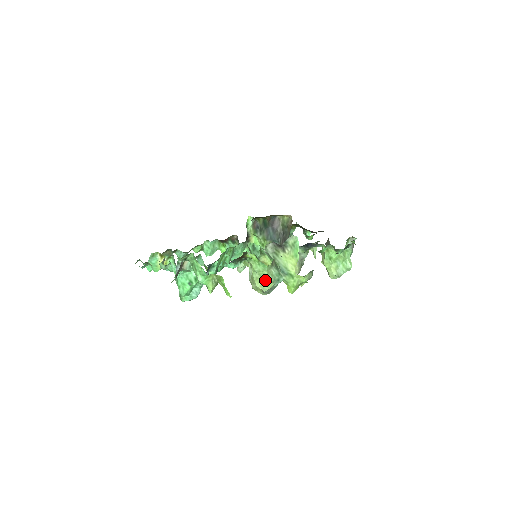
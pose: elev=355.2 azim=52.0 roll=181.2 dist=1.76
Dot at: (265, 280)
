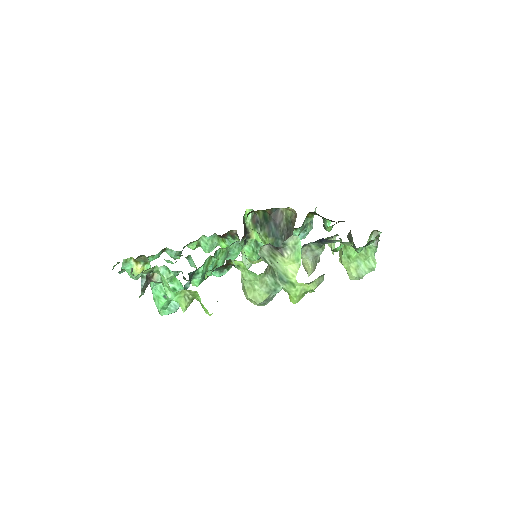
Dot at: (258, 291)
